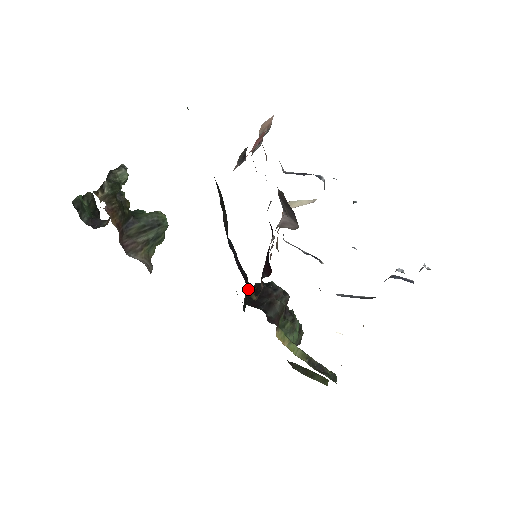
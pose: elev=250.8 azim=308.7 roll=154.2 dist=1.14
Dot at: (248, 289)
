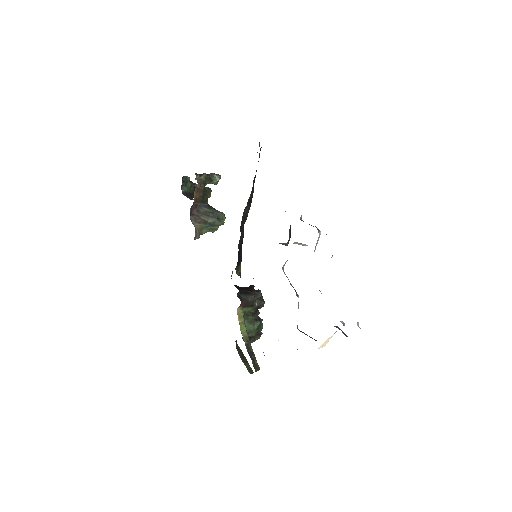
Dot at: (238, 267)
